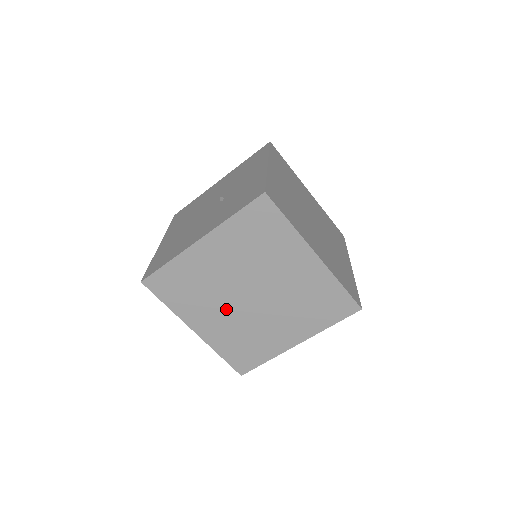
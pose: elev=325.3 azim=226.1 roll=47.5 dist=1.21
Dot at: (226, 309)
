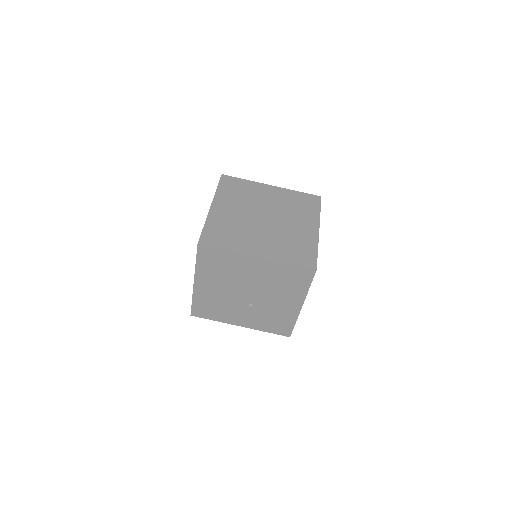
Dot at: (260, 233)
